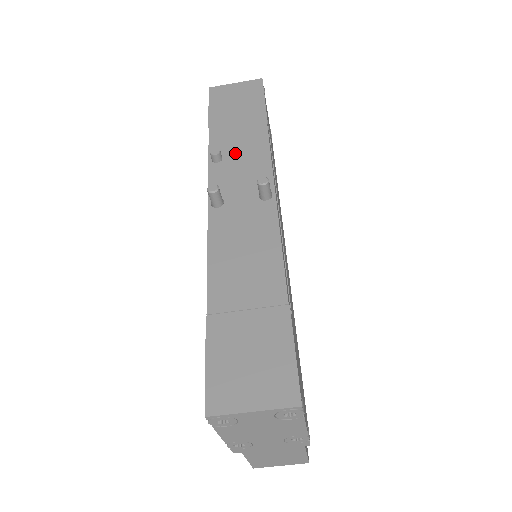
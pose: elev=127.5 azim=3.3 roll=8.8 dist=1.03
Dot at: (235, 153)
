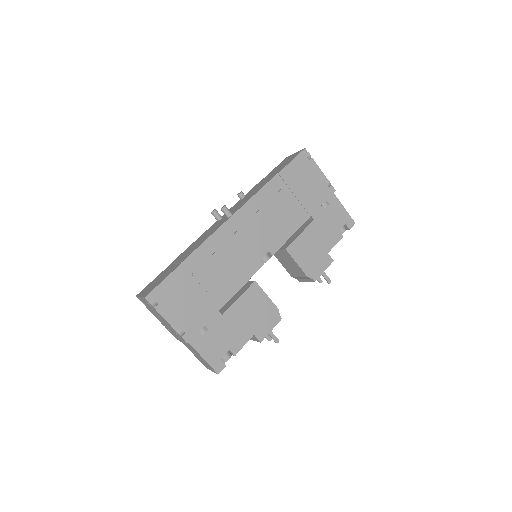
Dot at: (249, 194)
